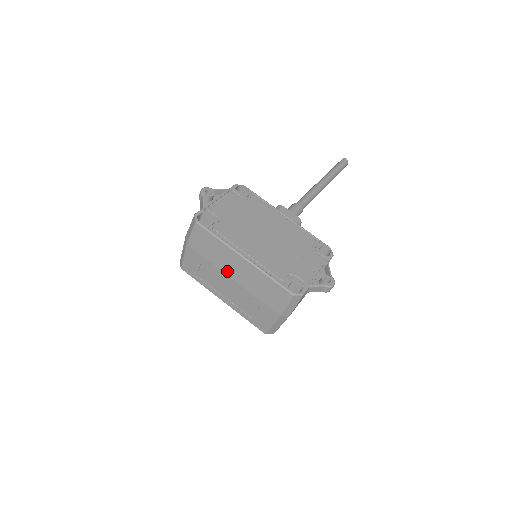
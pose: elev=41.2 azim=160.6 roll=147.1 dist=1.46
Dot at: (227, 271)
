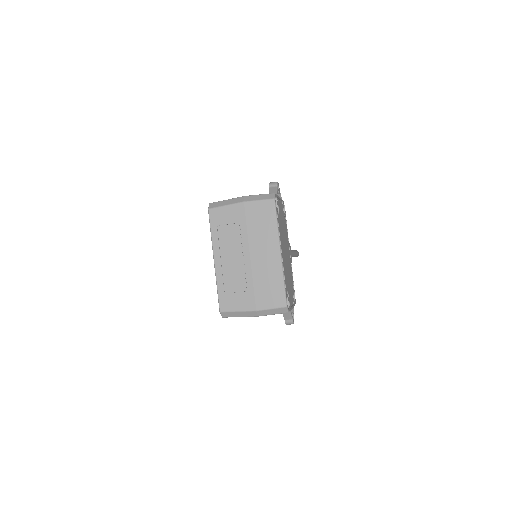
Dot at: (253, 248)
